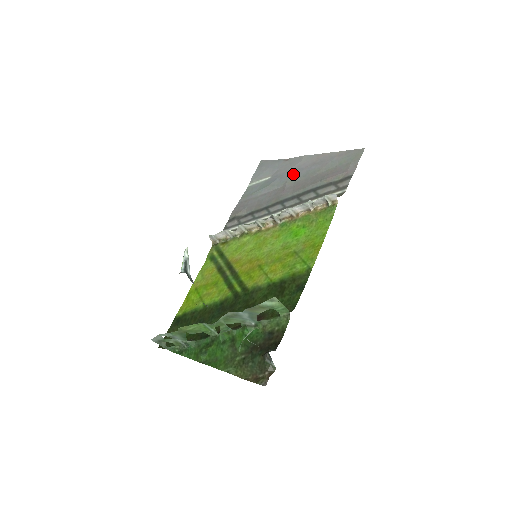
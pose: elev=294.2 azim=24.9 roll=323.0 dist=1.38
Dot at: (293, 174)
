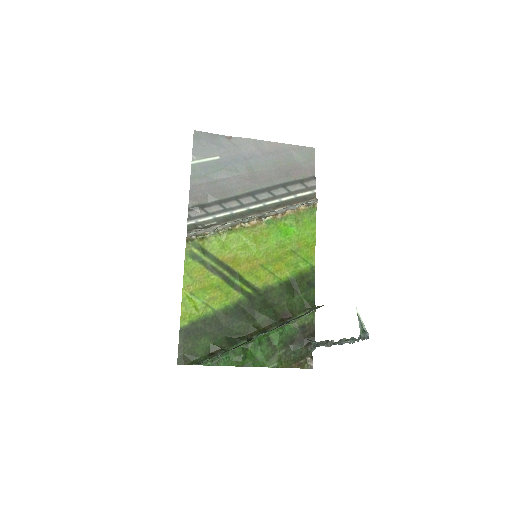
Dot at: (249, 160)
